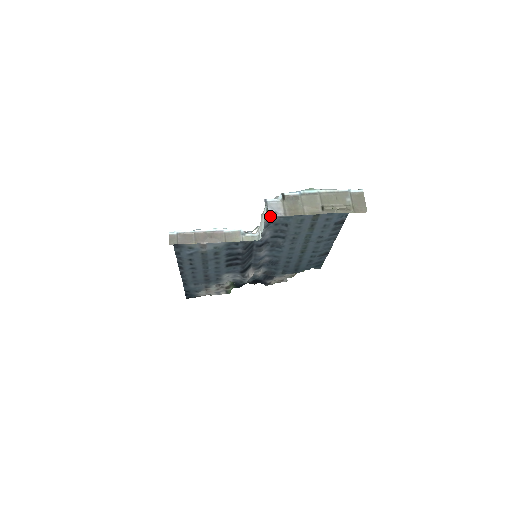
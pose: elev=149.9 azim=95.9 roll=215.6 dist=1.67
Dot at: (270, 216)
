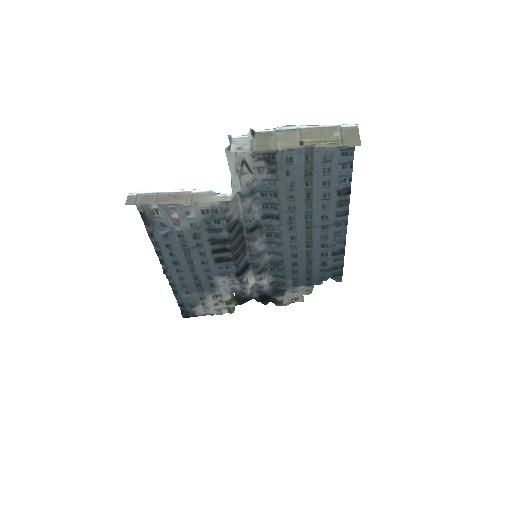
Dot at: (250, 177)
